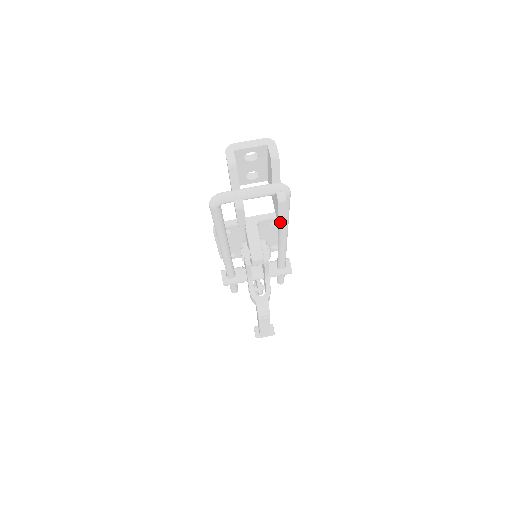
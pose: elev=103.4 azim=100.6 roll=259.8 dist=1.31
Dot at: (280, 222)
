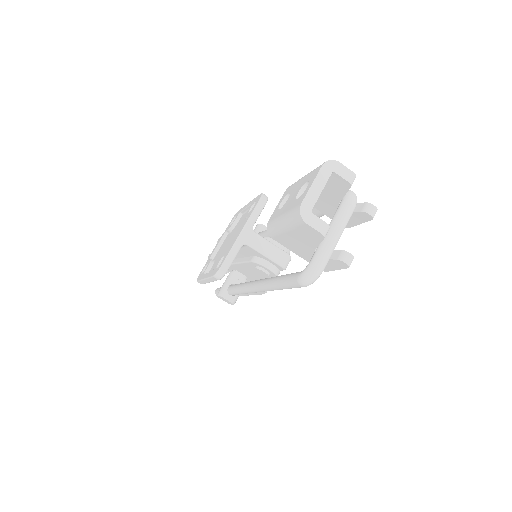
Dot at: occluded
